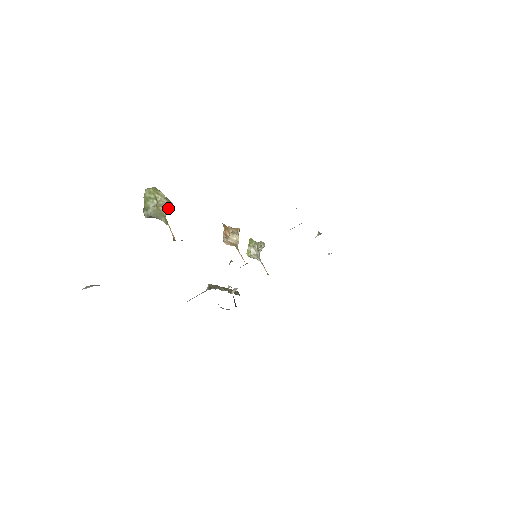
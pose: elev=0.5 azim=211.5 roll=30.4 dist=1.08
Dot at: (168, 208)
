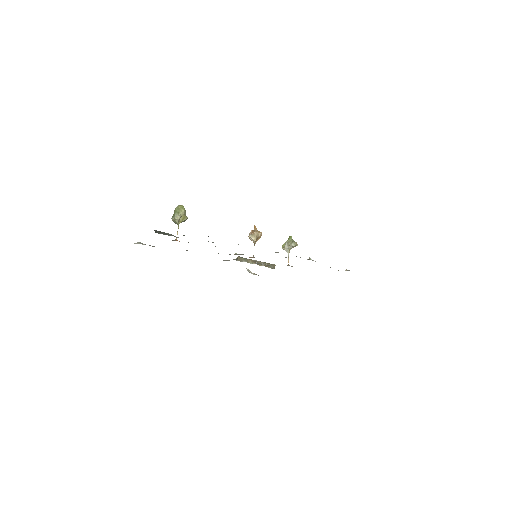
Dot at: (183, 220)
